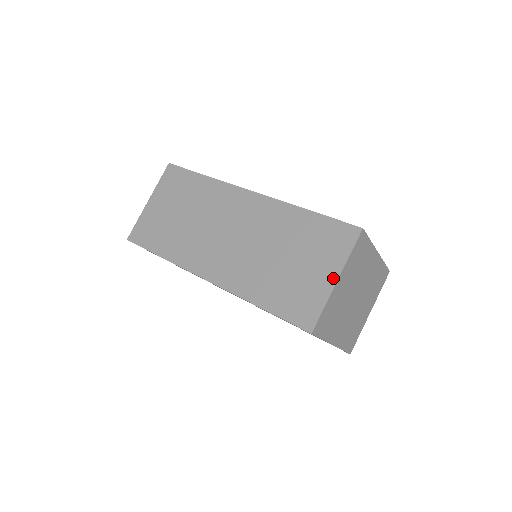
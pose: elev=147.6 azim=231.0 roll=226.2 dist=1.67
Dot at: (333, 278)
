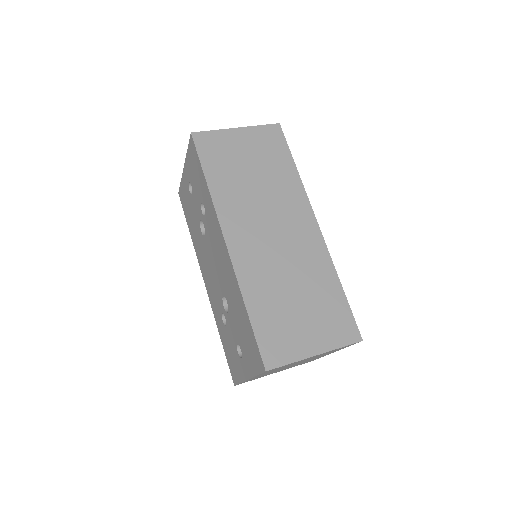
Dot at: (315, 350)
